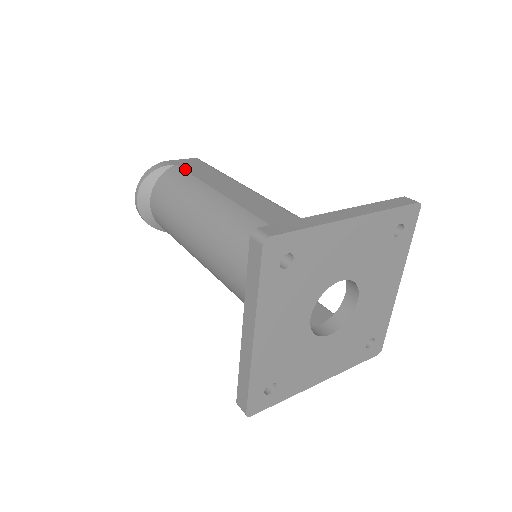
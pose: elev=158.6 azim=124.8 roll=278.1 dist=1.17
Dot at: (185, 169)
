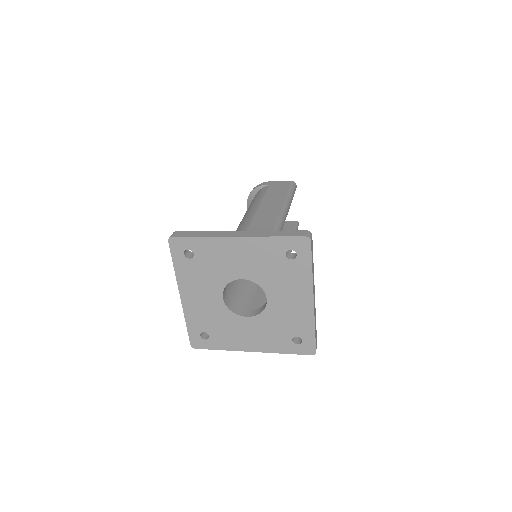
Dot at: (268, 189)
